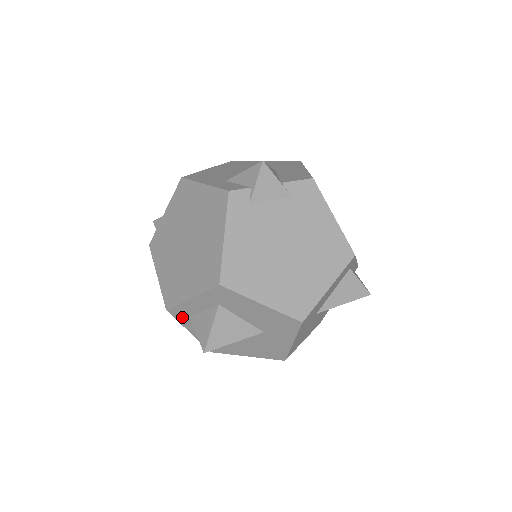
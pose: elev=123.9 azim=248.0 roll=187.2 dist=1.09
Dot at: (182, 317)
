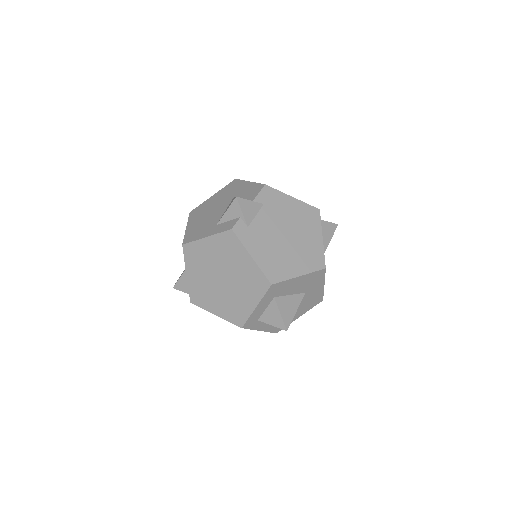
Dot at: (253, 325)
